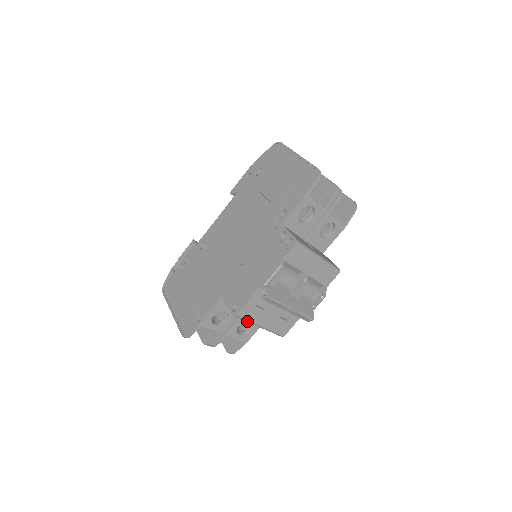
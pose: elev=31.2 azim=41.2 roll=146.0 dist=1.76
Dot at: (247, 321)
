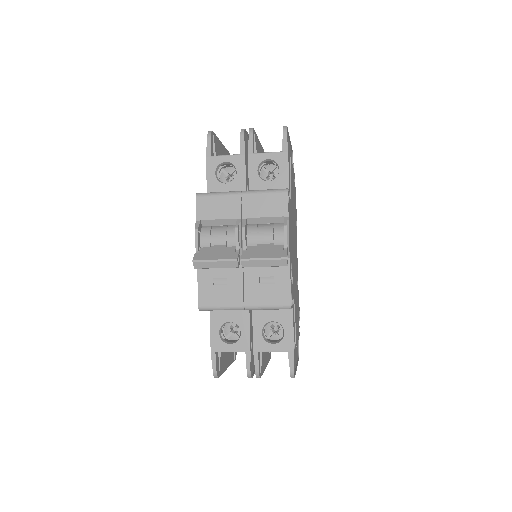
Dot at: (221, 309)
